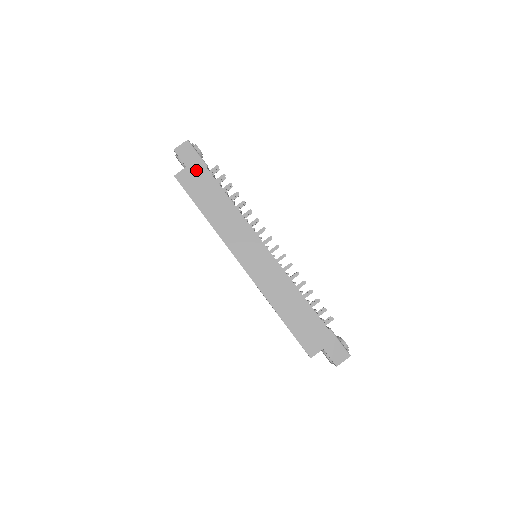
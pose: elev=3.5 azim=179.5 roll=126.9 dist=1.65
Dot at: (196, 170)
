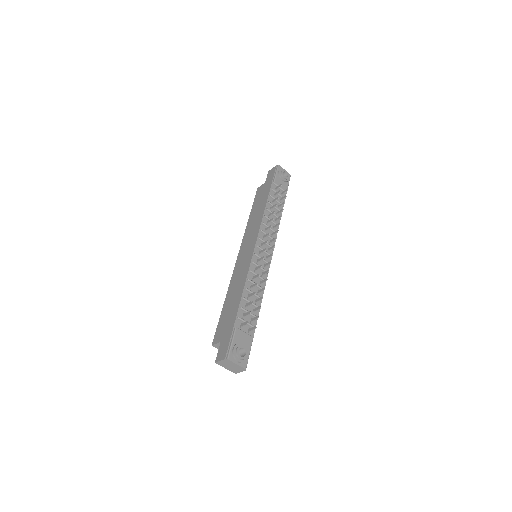
Dot at: (267, 185)
